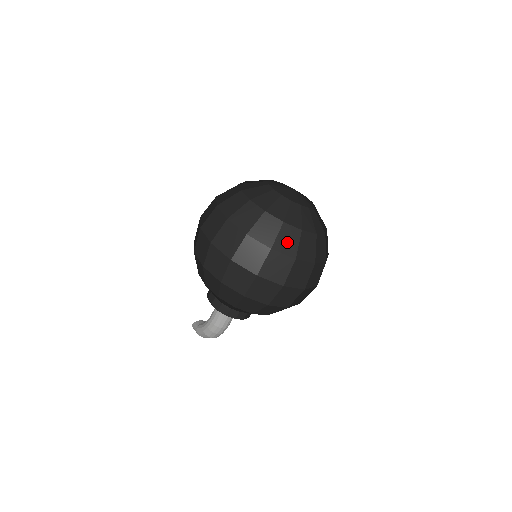
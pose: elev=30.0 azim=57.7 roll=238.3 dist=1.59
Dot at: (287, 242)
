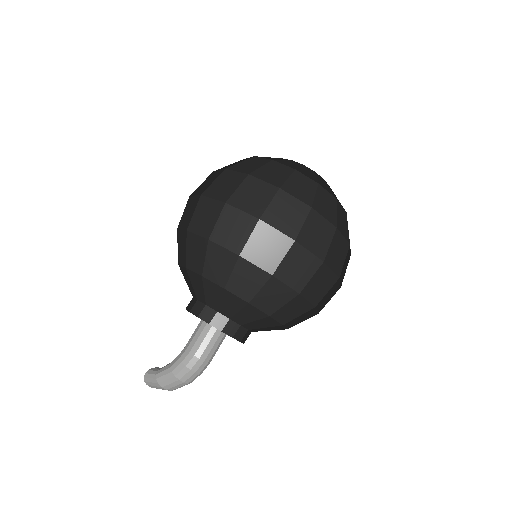
Dot at: (325, 206)
